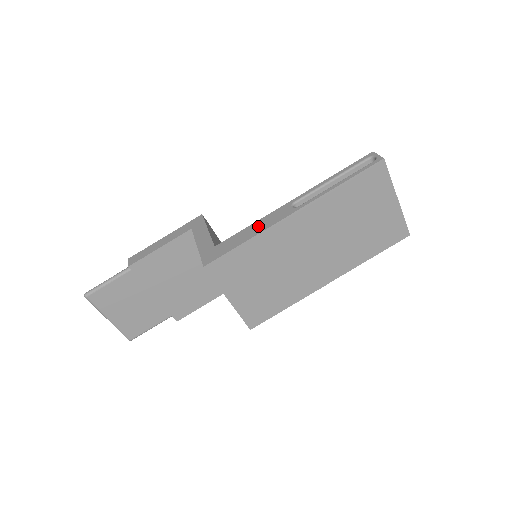
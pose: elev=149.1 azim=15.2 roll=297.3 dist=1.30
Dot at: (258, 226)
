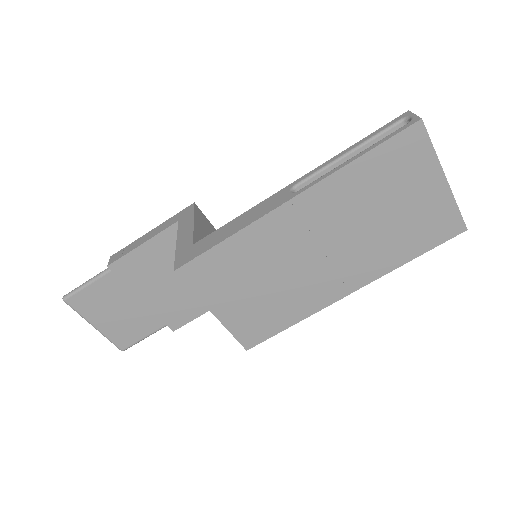
Dot at: (245, 218)
